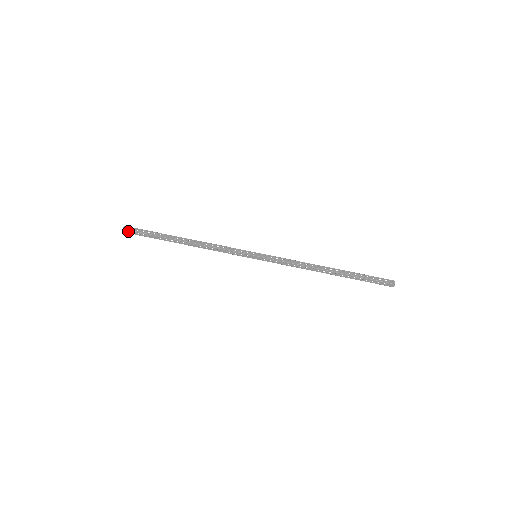
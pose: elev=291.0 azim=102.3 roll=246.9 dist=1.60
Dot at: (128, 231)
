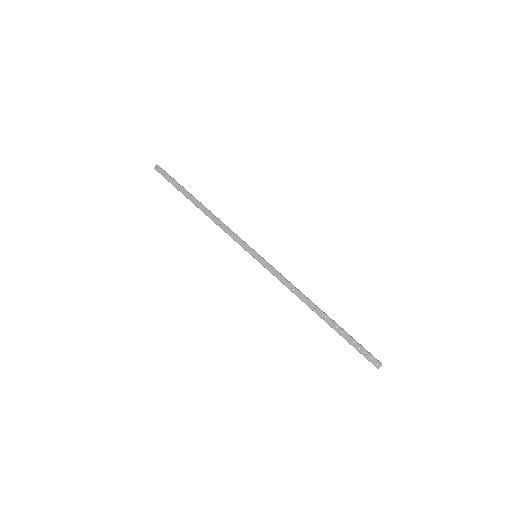
Dot at: (158, 172)
